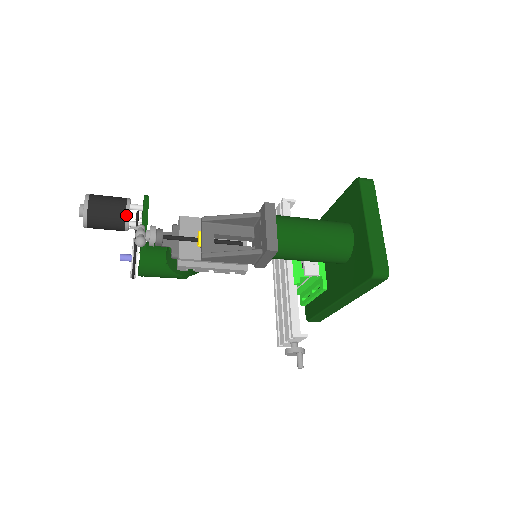
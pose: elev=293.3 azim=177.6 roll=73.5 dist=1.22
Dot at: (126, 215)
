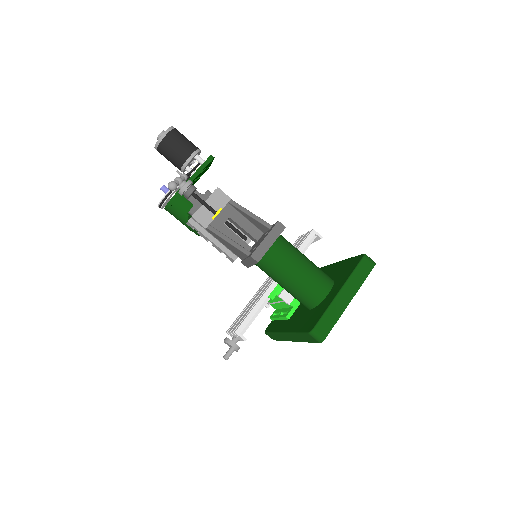
Dot at: (187, 160)
